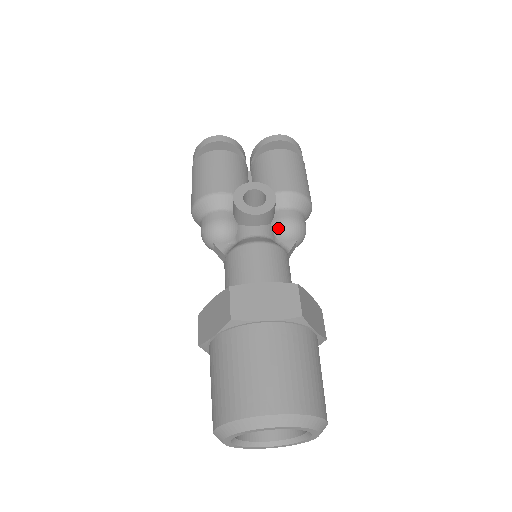
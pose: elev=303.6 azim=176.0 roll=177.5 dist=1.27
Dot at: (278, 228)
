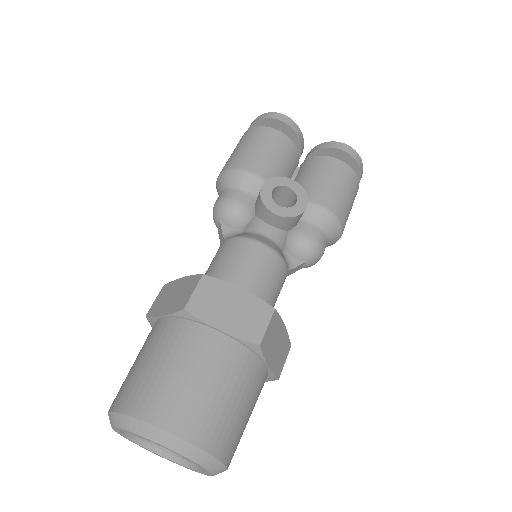
Dot at: (293, 239)
